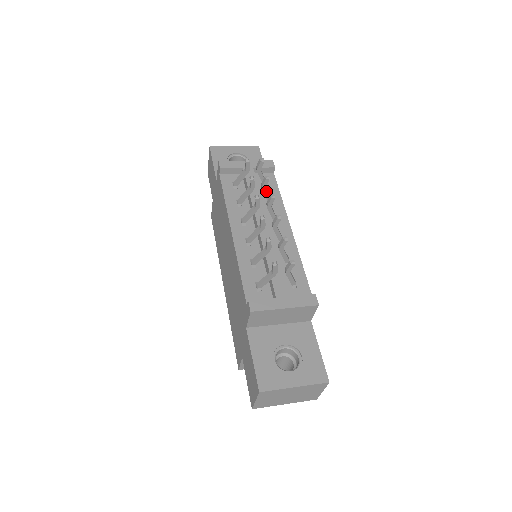
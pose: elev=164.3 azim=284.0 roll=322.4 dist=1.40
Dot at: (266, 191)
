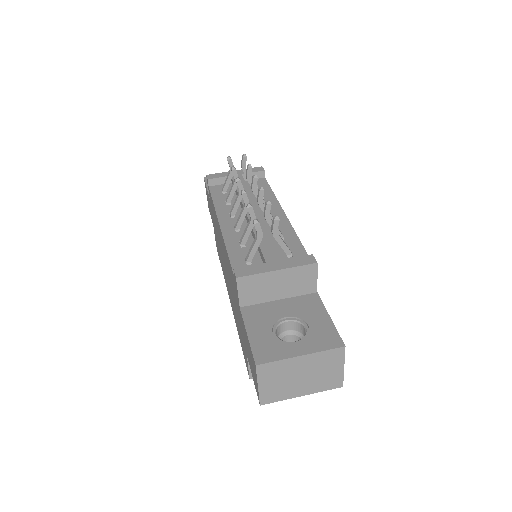
Dot at: occluded
